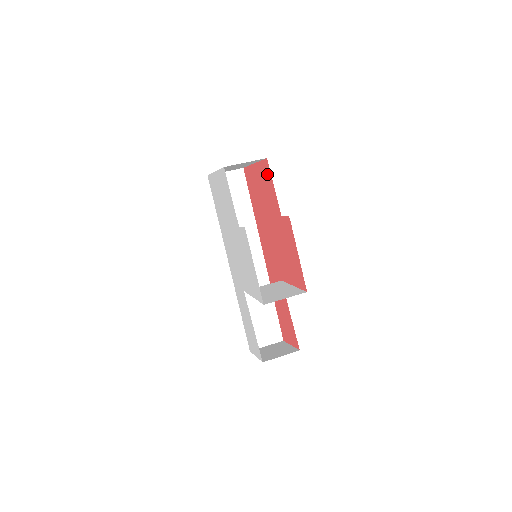
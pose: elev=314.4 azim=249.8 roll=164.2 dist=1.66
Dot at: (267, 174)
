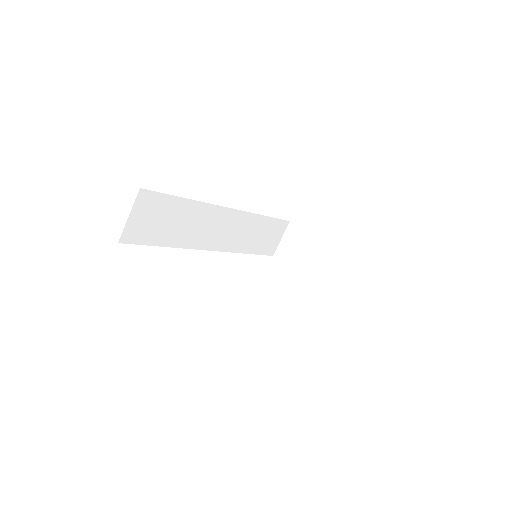
Dot at: occluded
